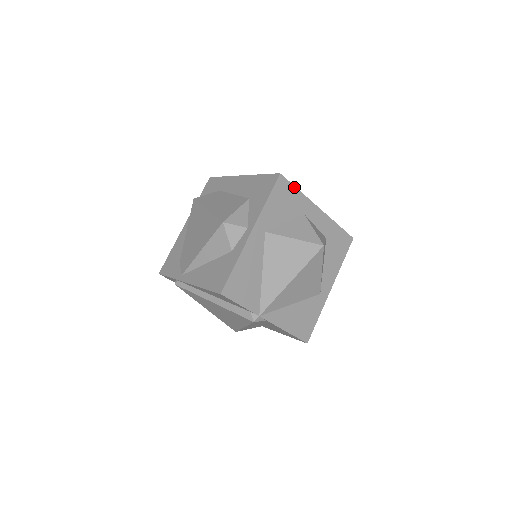
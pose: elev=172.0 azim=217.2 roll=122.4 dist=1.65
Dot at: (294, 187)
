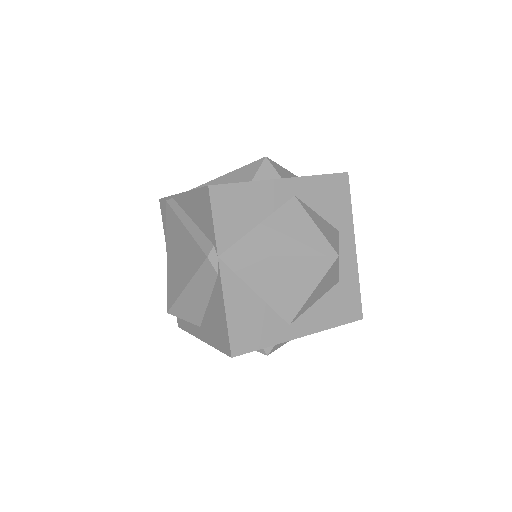
Dot at: (350, 198)
